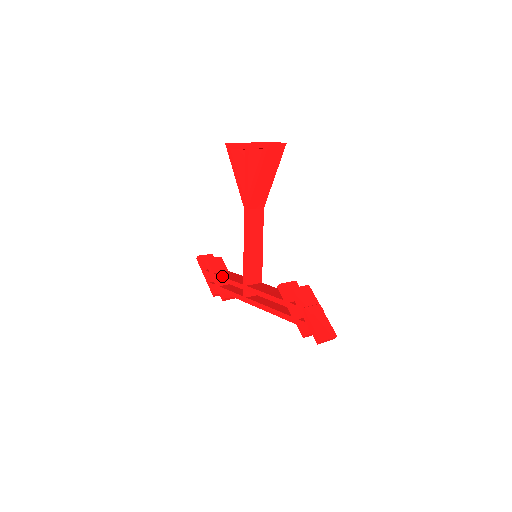
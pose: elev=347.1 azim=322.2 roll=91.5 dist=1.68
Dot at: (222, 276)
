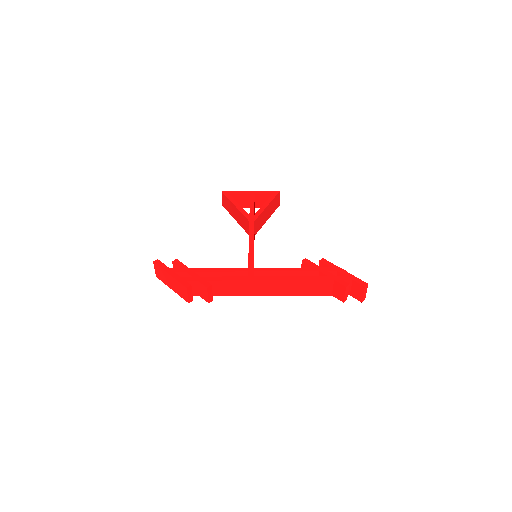
Dot at: (208, 268)
